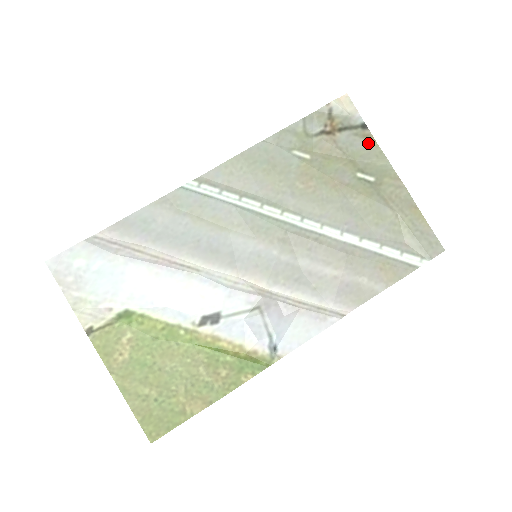
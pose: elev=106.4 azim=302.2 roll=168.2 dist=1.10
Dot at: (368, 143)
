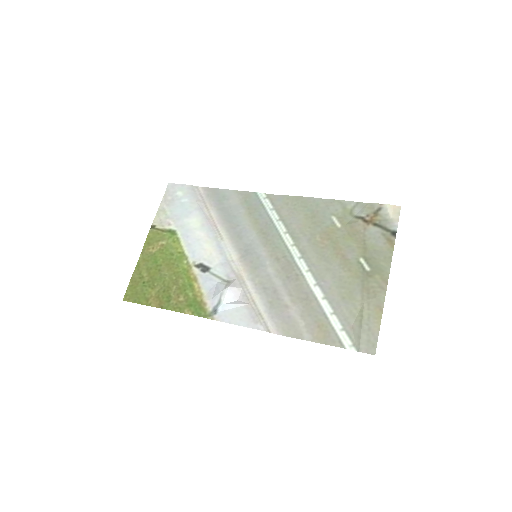
Dot at: (387, 245)
